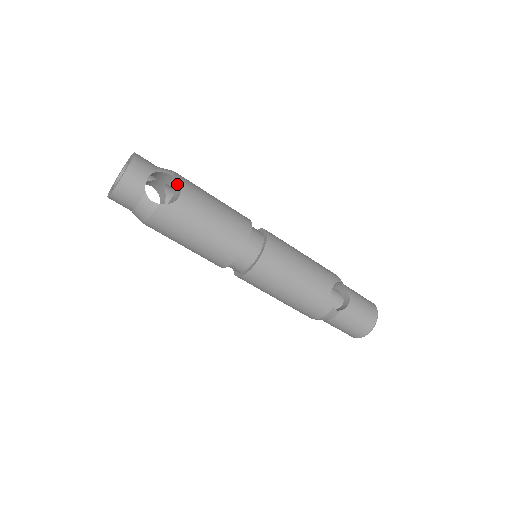
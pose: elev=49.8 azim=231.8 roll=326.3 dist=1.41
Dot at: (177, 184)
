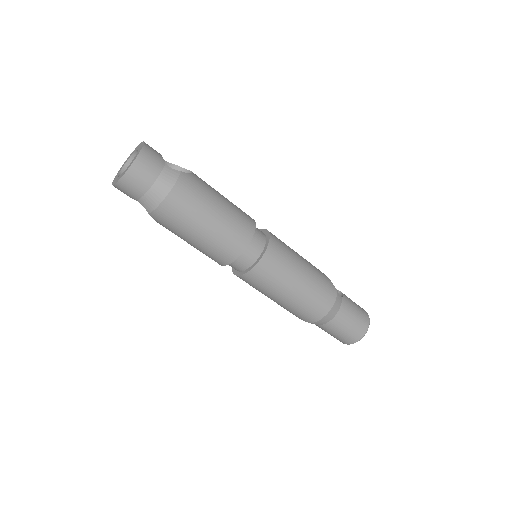
Dot at: occluded
